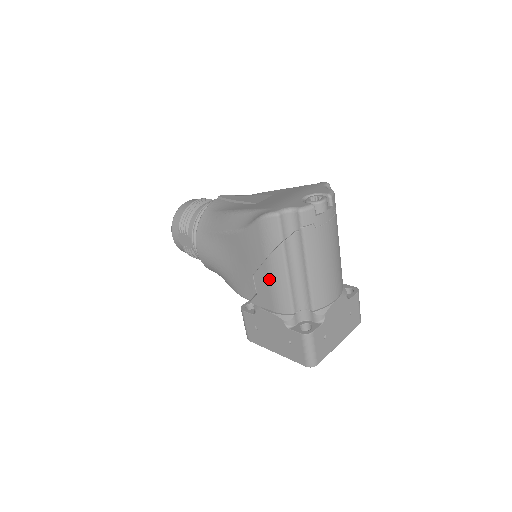
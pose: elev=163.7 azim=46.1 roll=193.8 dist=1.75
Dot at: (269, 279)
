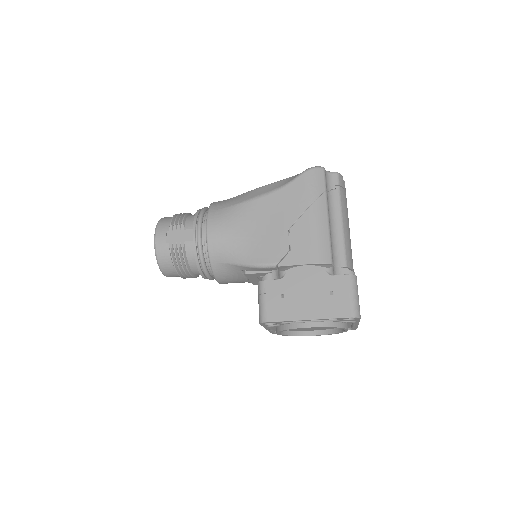
Dot at: (310, 227)
